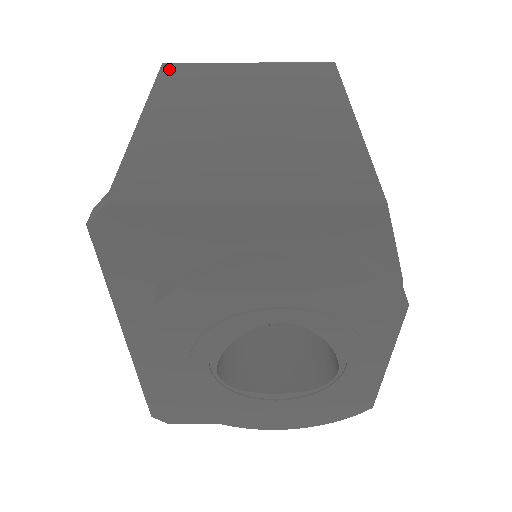
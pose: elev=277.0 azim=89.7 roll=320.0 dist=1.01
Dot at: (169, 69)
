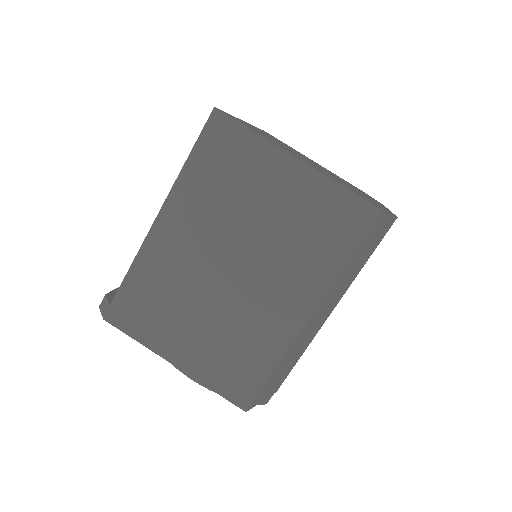
Dot at: (214, 130)
